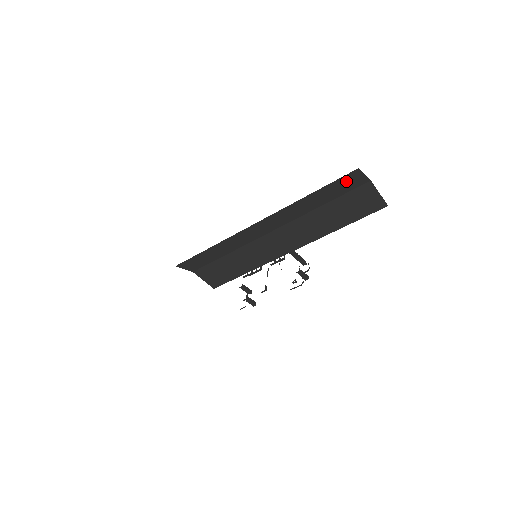
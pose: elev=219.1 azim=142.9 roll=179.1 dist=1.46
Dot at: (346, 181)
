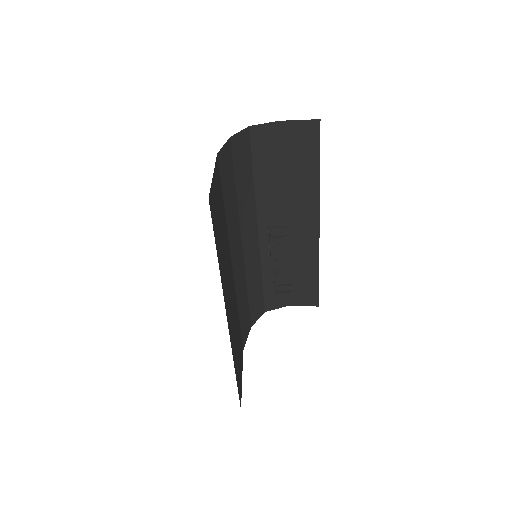
Dot at: (261, 142)
